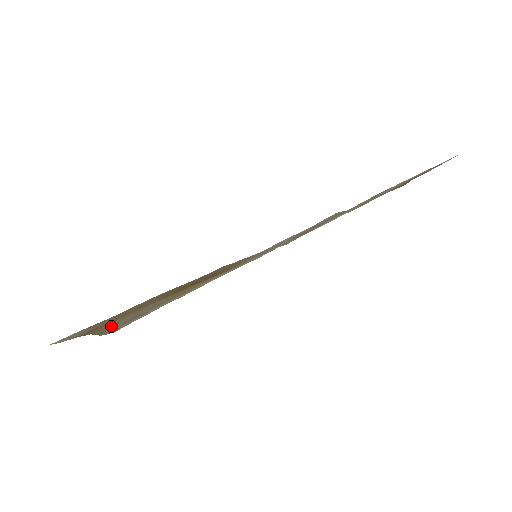
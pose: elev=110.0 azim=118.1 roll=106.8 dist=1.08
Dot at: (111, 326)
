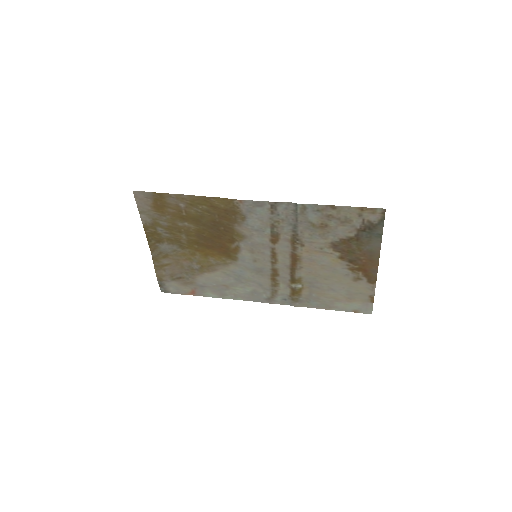
Dot at: (163, 264)
